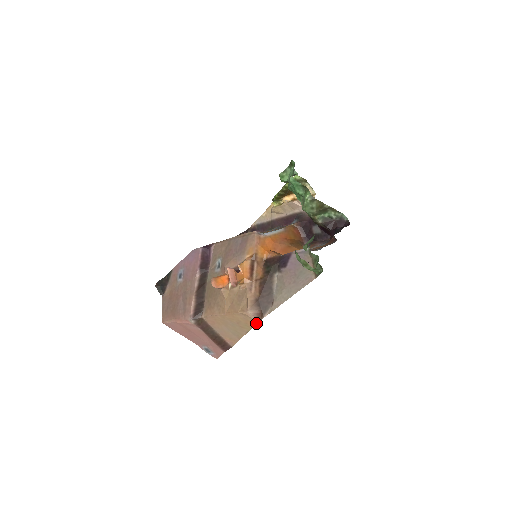
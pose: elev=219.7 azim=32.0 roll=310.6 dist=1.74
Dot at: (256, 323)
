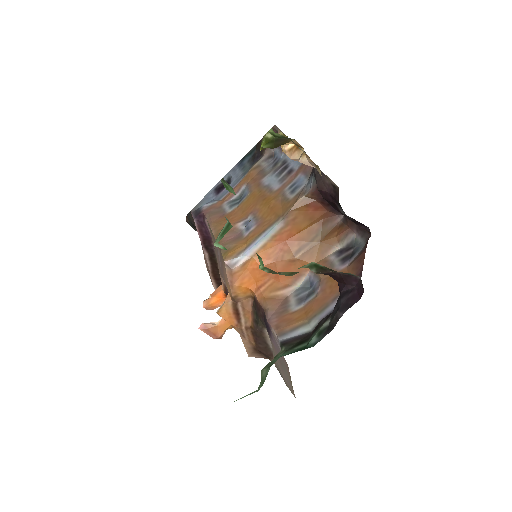
Dot at: occluded
